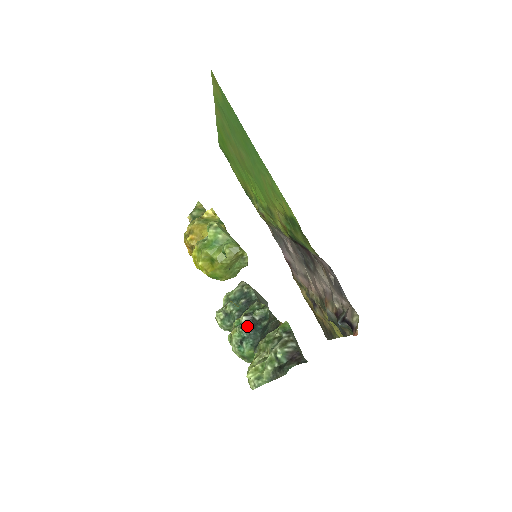
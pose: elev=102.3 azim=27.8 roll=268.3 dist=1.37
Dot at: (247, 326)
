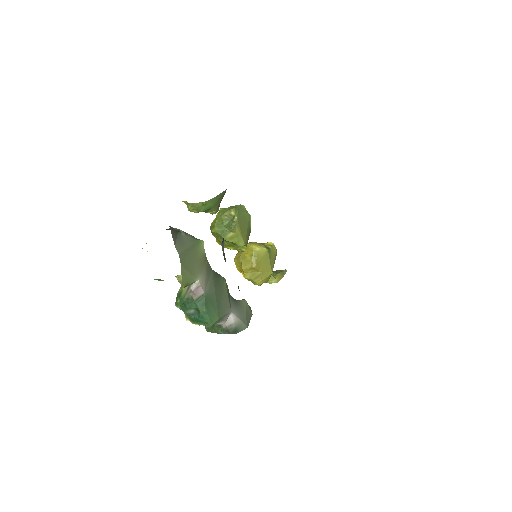
Dot at: occluded
